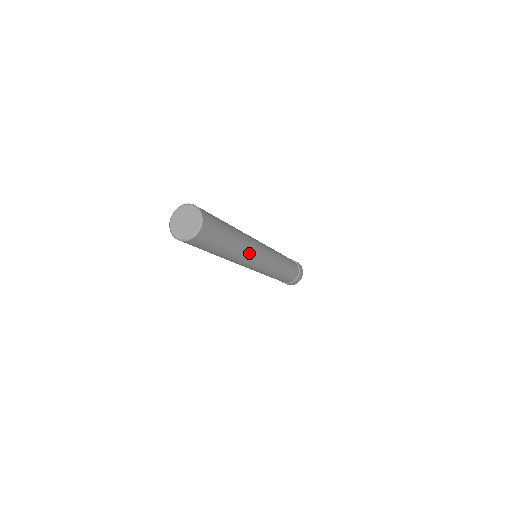
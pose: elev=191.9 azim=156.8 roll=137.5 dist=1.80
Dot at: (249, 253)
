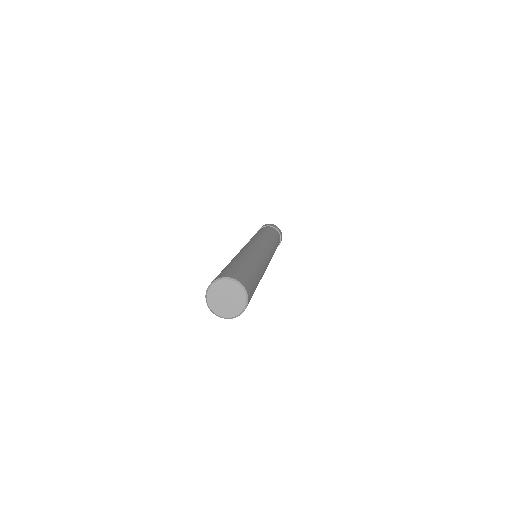
Dot at: occluded
